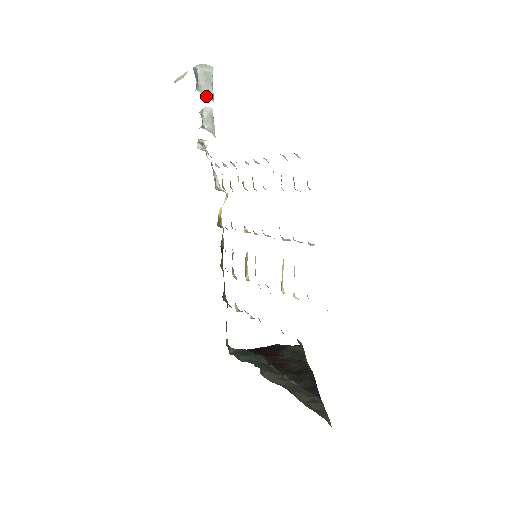
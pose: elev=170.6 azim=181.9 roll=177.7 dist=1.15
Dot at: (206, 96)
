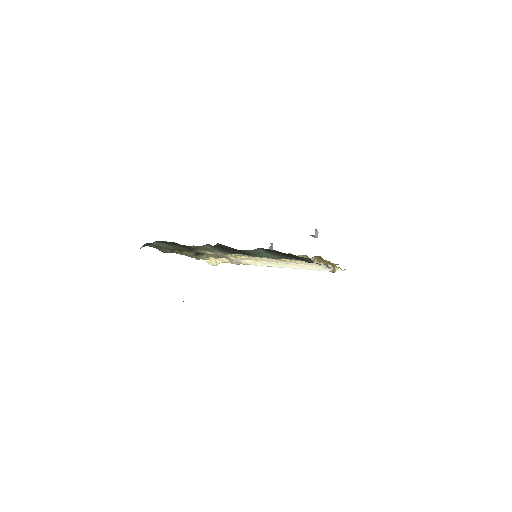
Dot at: occluded
